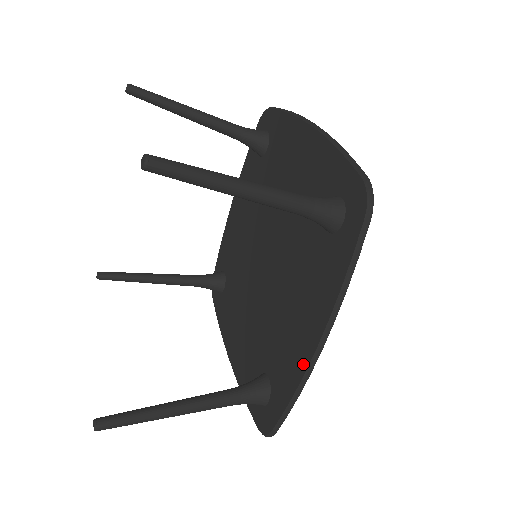
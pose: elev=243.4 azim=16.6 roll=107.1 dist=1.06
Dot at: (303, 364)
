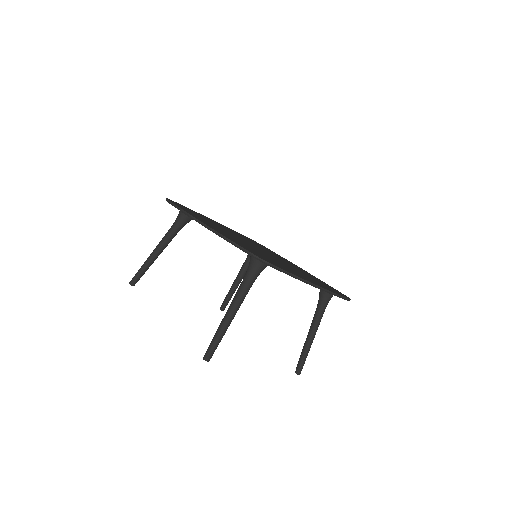
Dot at: occluded
